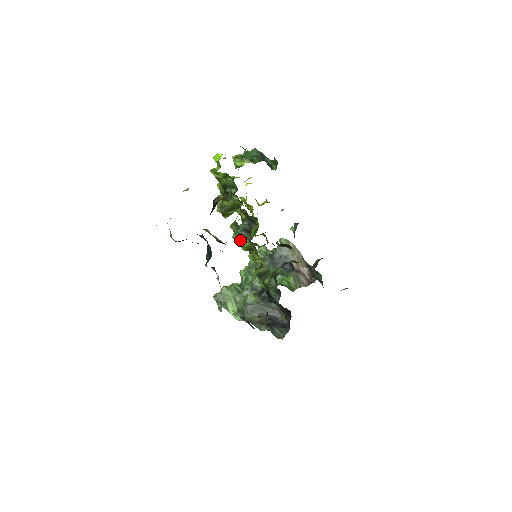
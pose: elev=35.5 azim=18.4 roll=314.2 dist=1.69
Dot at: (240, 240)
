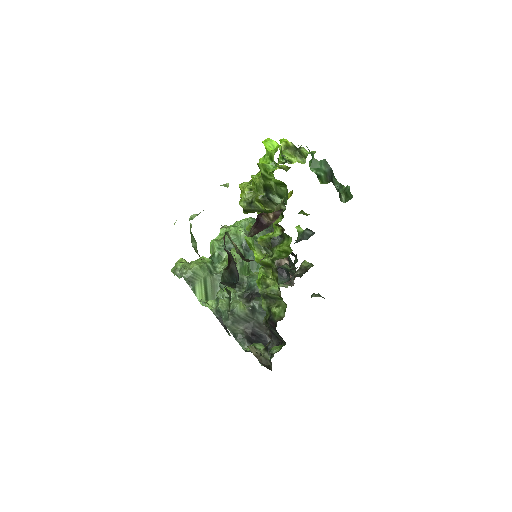
Dot at: (256, 248)
